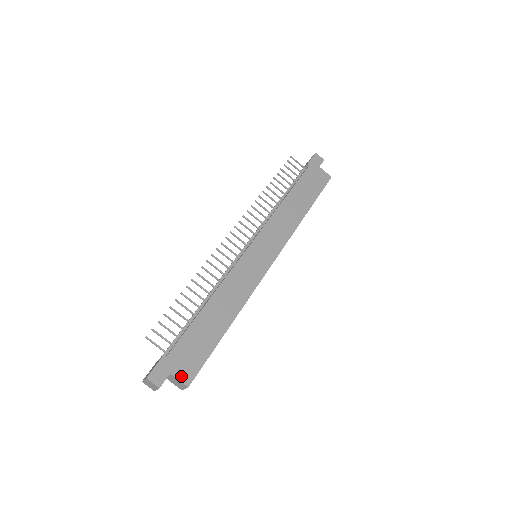
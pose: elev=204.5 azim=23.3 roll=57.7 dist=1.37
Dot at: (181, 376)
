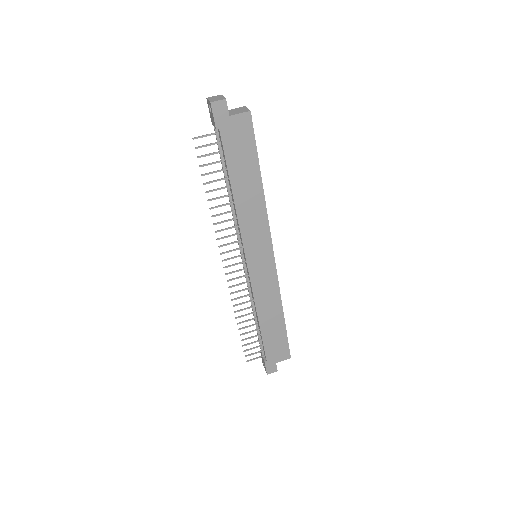
Dot at: (282, 359)
